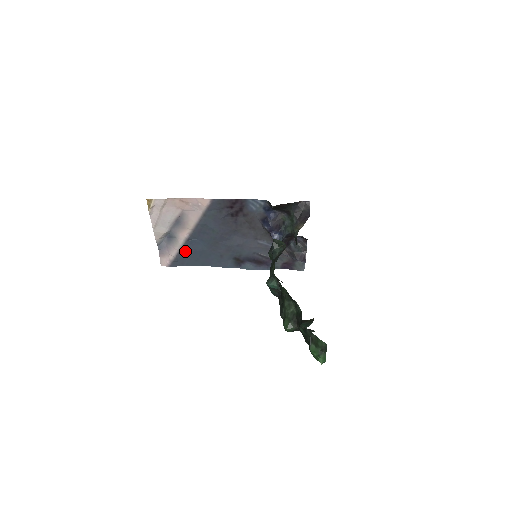
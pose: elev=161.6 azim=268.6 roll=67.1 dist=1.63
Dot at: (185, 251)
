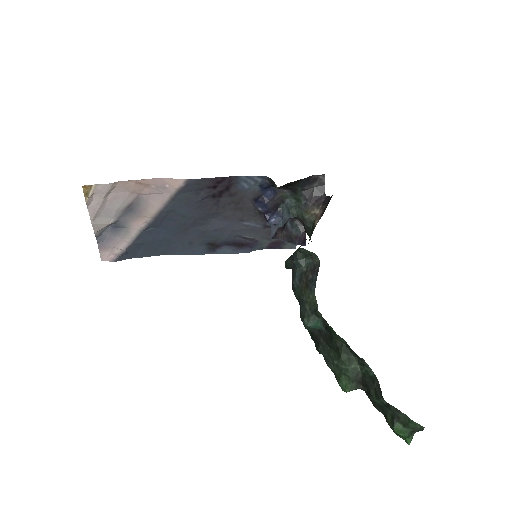
Dot at: (139, 242)
